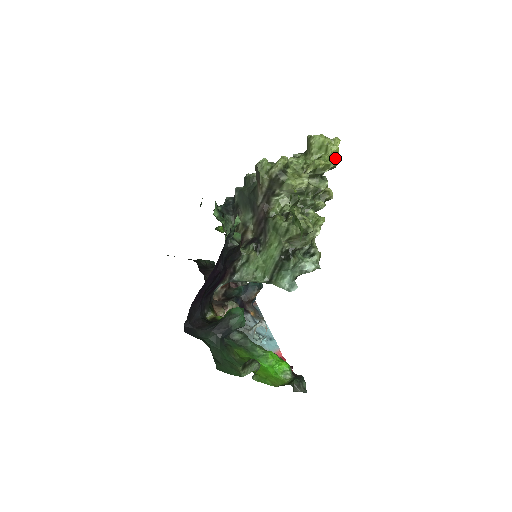
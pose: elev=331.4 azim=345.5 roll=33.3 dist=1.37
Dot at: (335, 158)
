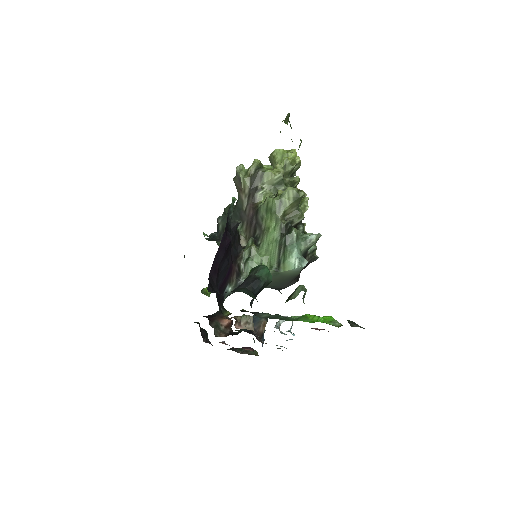
Dot at: (297, 156)
